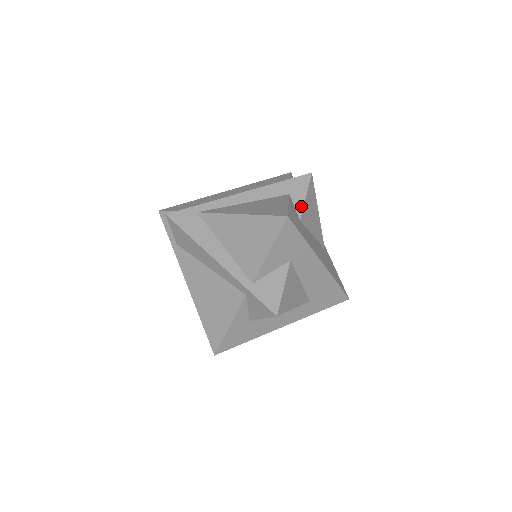
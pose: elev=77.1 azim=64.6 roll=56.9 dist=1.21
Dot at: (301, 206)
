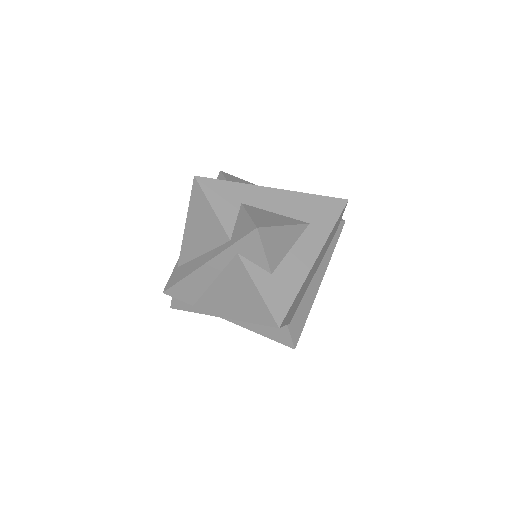
Dot at: occluded
